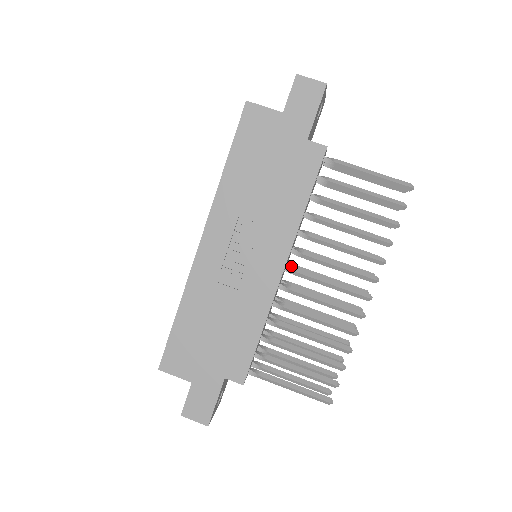
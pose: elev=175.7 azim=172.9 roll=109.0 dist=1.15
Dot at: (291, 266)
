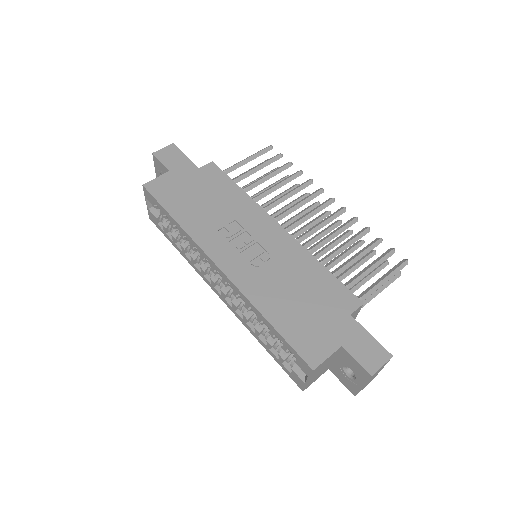
Dot at: occluded
